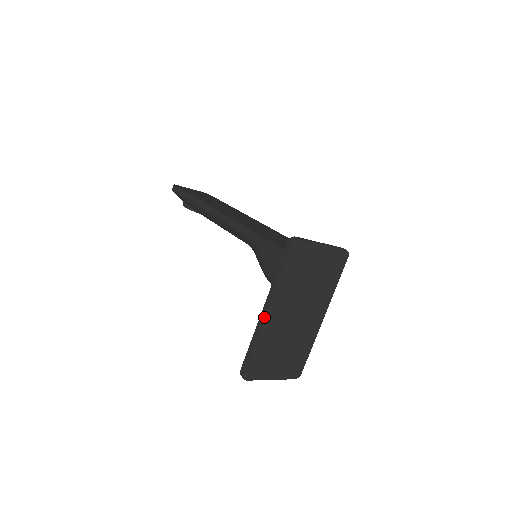
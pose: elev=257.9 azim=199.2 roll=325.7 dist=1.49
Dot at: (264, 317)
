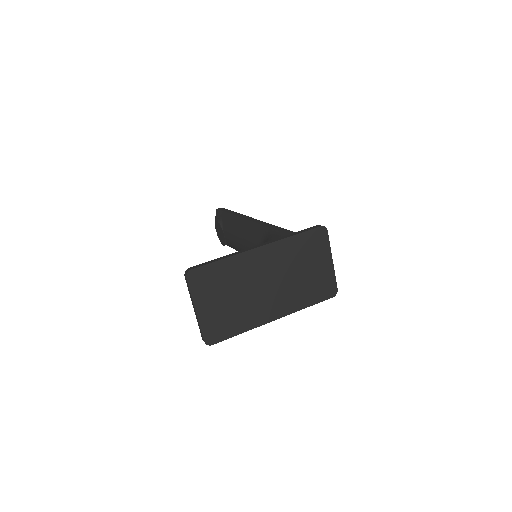
Dot at: (253, 248)
